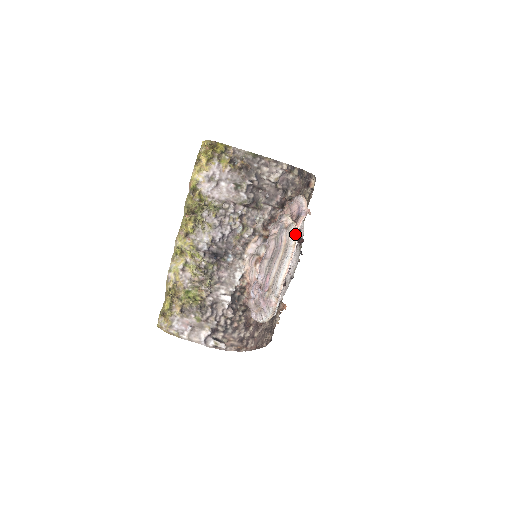
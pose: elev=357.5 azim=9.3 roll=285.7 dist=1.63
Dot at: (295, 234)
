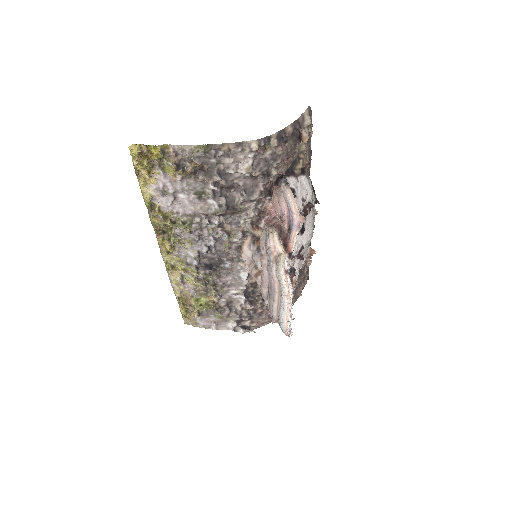
Dot at: (286, 281)
